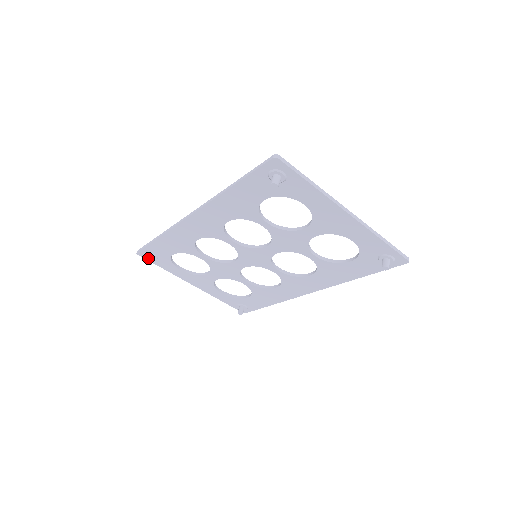
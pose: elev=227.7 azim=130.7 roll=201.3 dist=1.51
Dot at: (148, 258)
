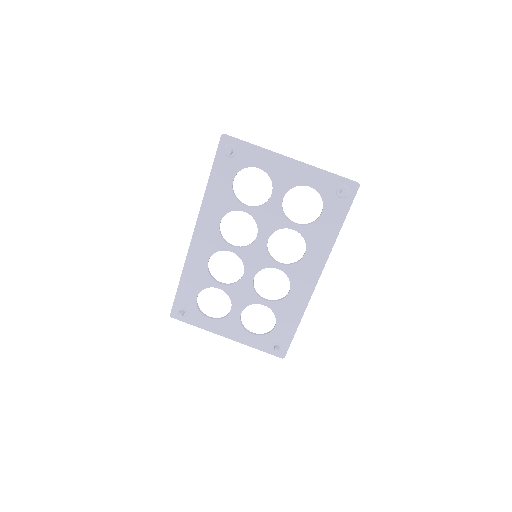
Dot at: (179, 312)
